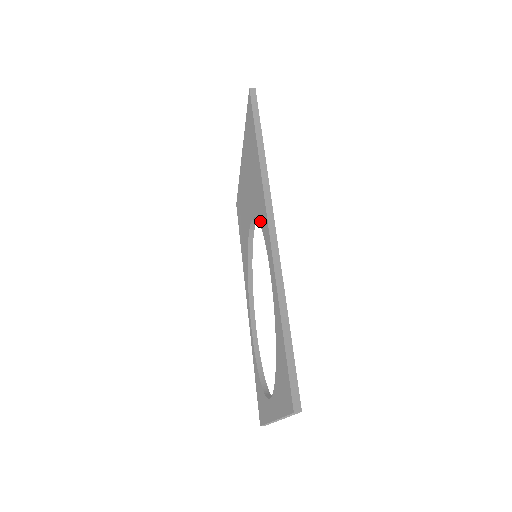
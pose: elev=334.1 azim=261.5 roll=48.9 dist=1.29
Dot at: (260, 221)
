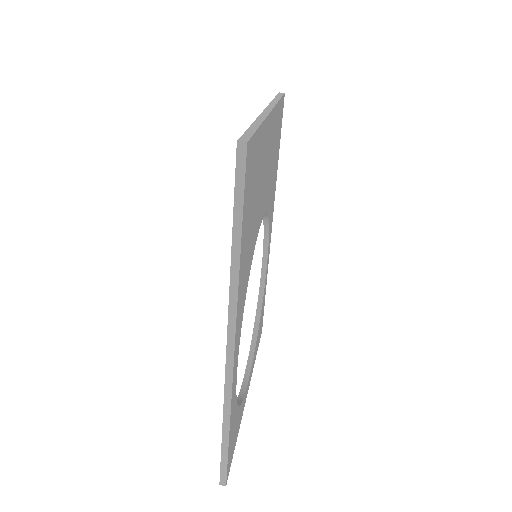
Dot at: occluded
